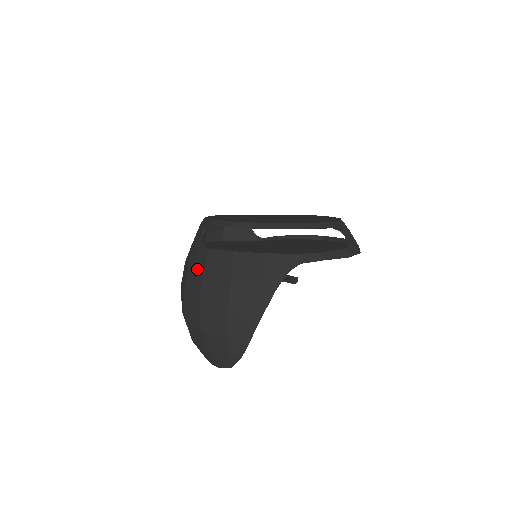
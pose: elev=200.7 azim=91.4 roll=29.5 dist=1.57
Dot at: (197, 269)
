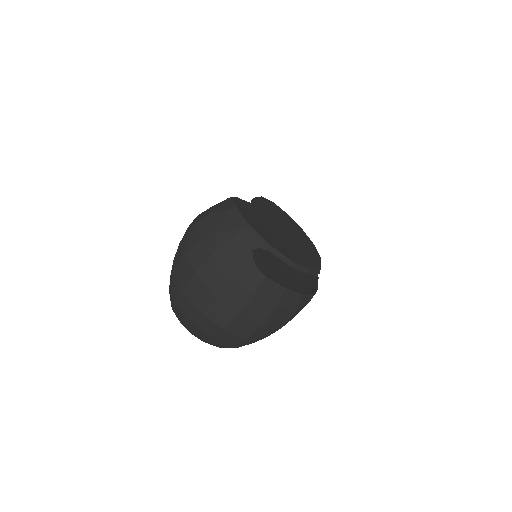
Dot at: (245, 287)
